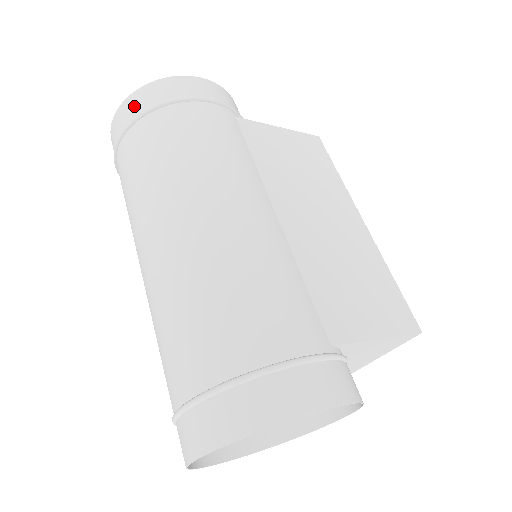
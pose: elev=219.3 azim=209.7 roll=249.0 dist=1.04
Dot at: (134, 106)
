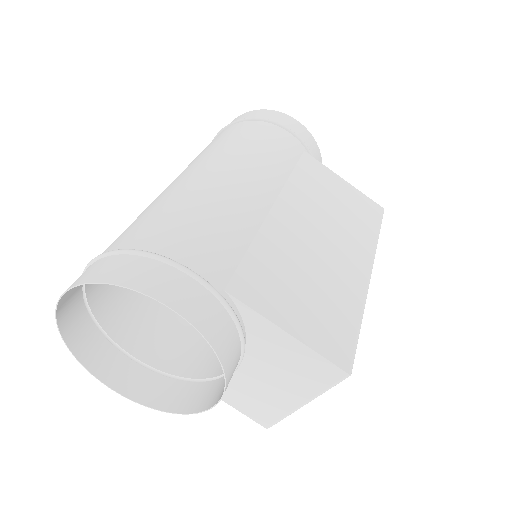
Dot at: (236, 120)
